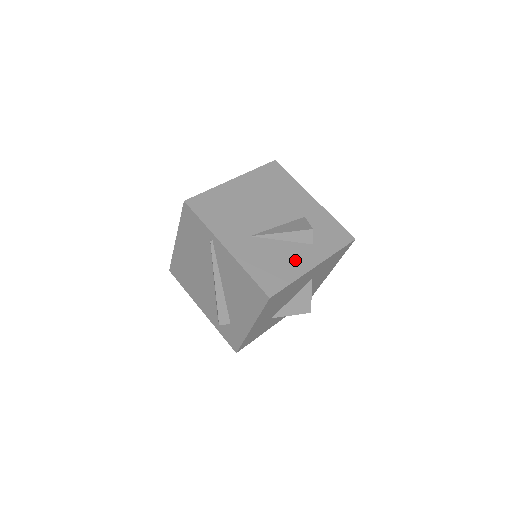
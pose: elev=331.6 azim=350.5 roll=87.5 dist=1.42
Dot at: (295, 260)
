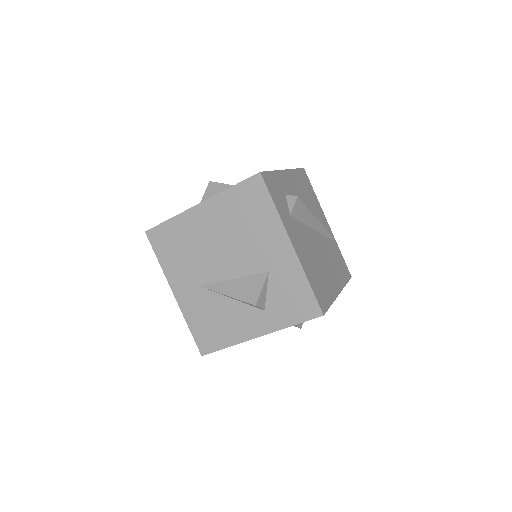
Dot at: (238, 324)
